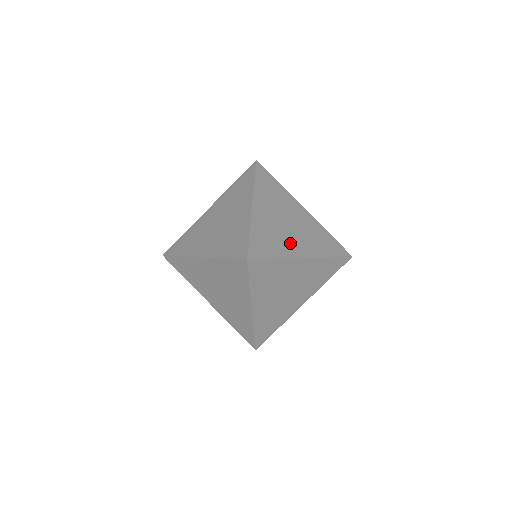
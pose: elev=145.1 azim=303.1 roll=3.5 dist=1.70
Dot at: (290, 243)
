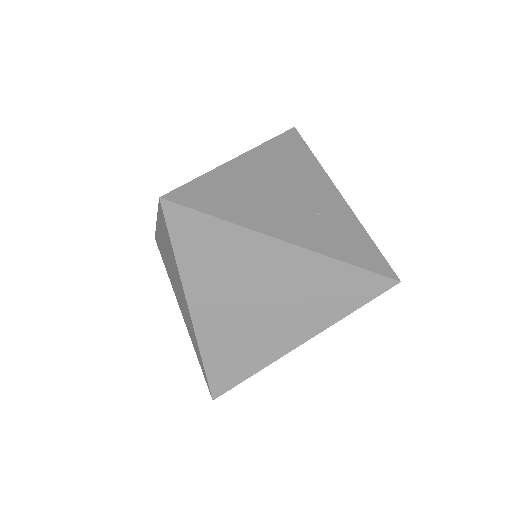
Dot at: (271, 215)
